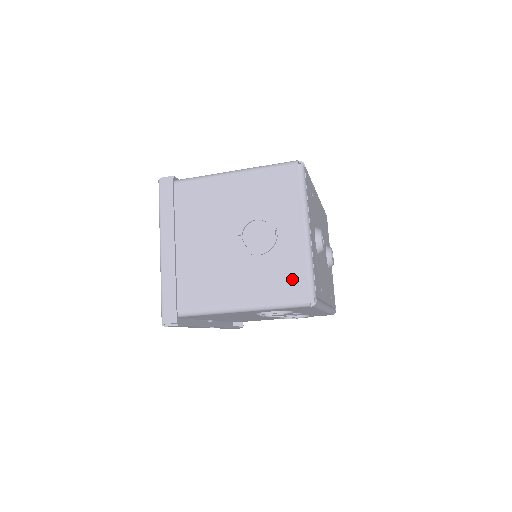
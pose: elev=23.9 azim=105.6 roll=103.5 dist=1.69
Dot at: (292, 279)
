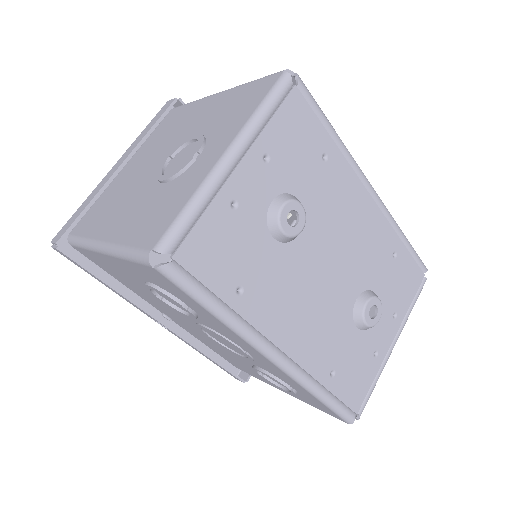
Dot at: (161, 218)
